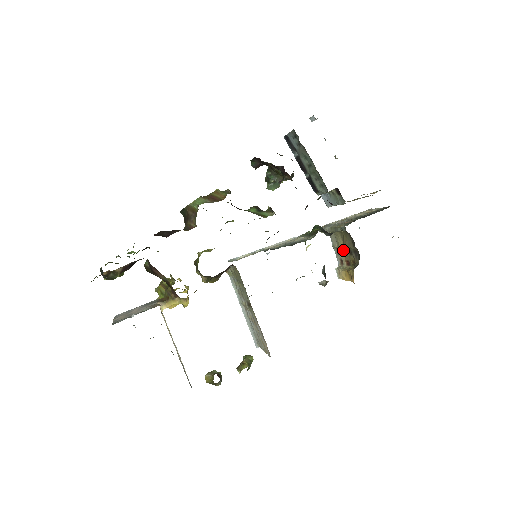
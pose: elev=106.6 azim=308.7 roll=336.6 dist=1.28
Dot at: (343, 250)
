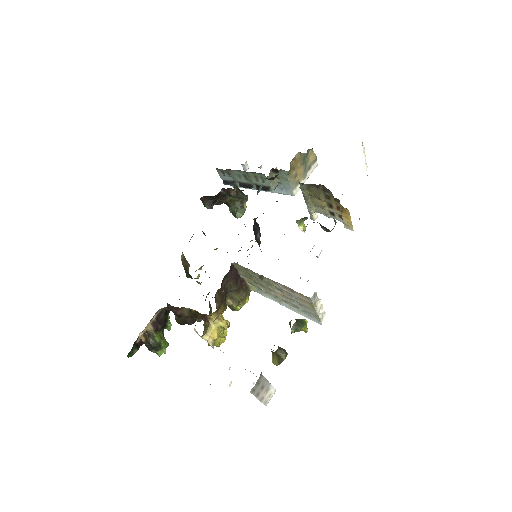
Dot at: (328, 206)
